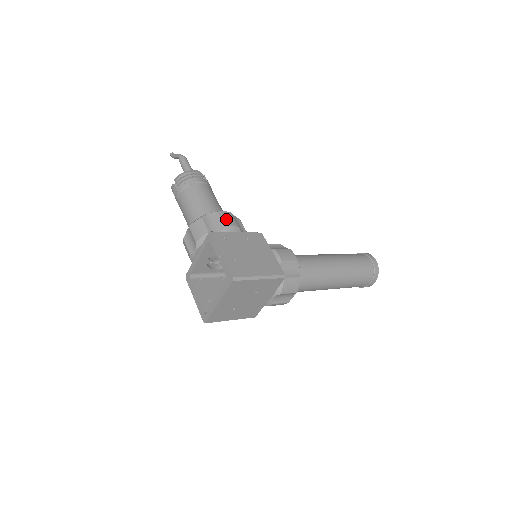
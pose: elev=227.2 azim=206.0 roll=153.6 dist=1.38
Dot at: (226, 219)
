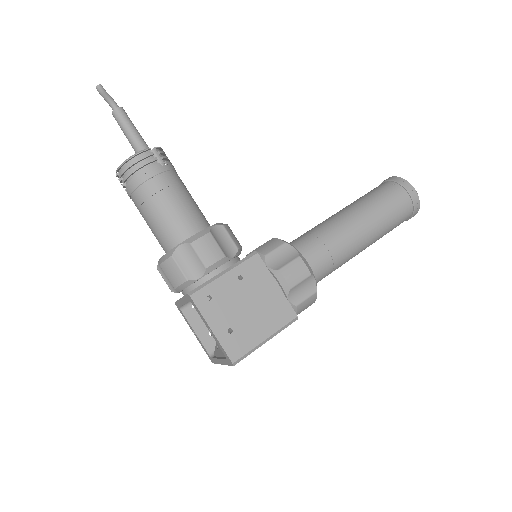
Dot at: (205, 253)
